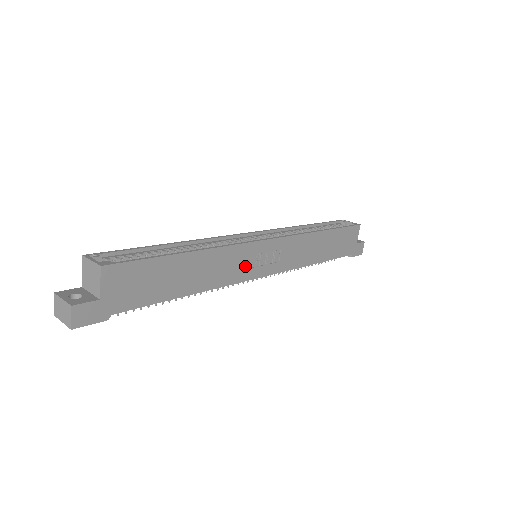
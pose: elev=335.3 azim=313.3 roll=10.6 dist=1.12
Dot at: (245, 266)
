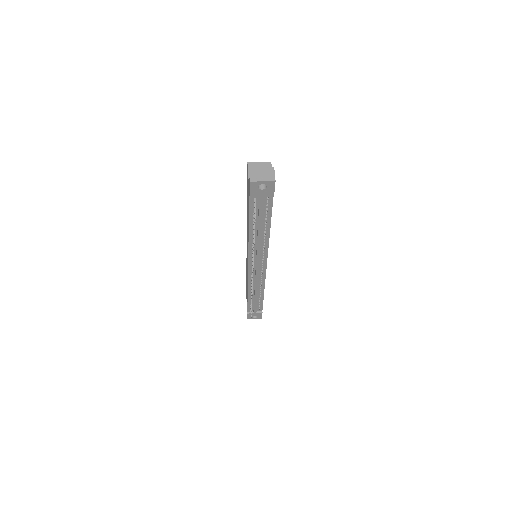
Dot at: occluded
